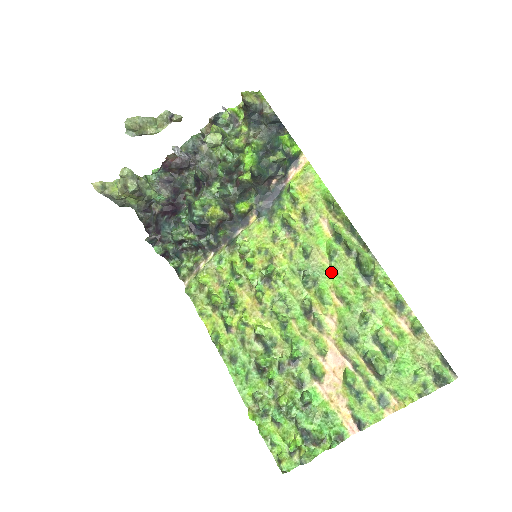
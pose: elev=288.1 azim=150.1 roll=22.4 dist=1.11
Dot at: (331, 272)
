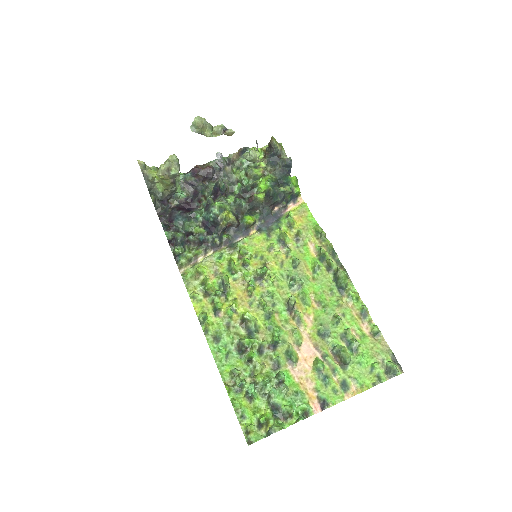
Dot at: (313, 282)
